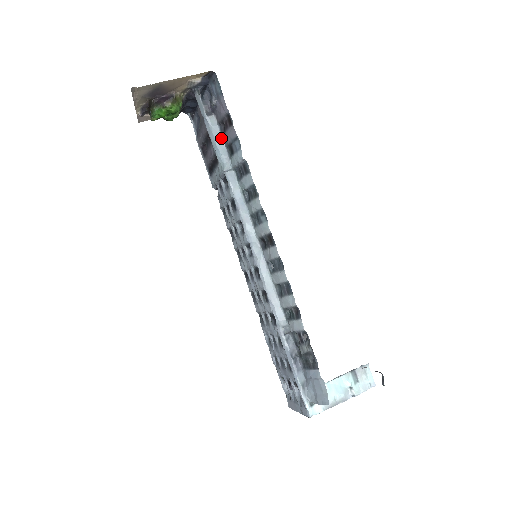
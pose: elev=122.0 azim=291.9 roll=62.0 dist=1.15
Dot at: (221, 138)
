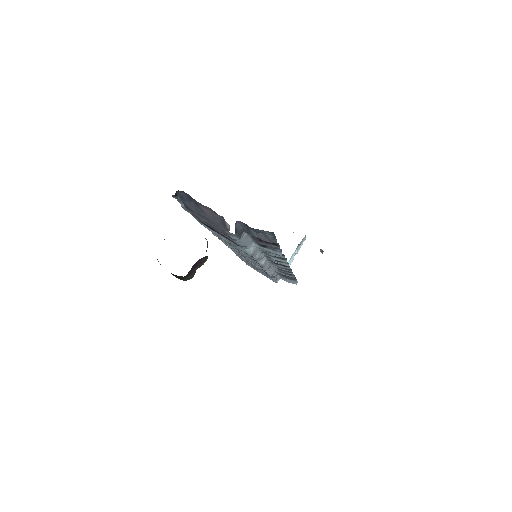
Dot at: (249, 238)
